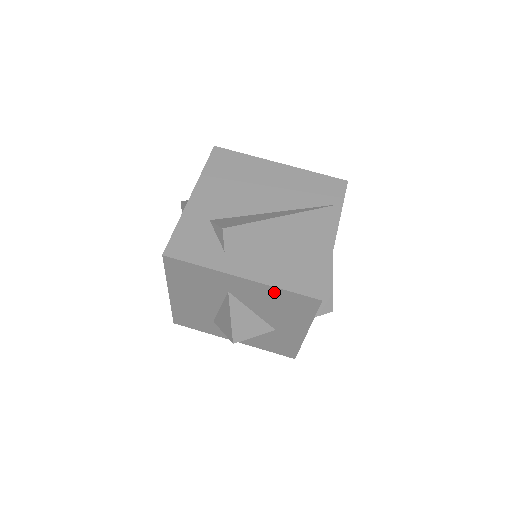
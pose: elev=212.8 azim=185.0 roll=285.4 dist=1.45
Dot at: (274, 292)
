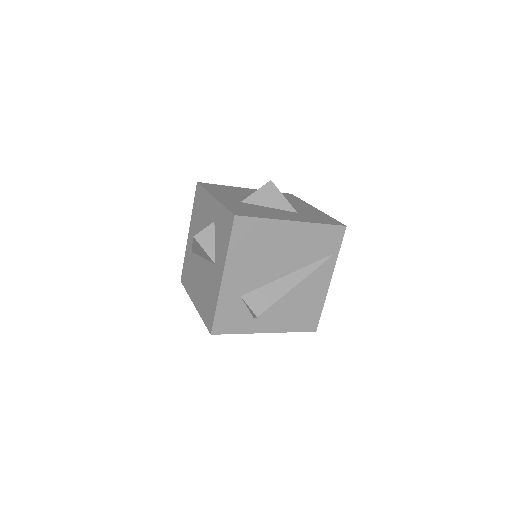
Dot at: occluded
